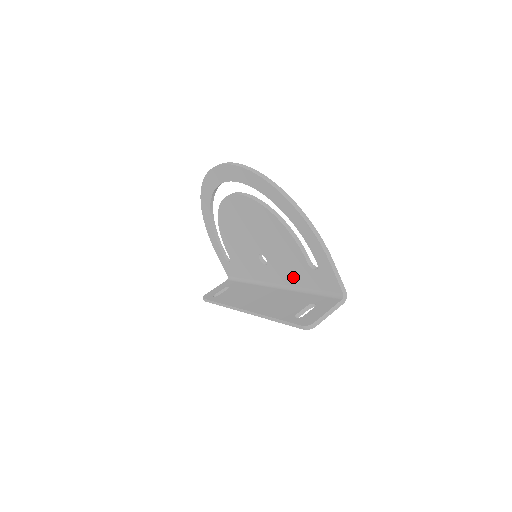
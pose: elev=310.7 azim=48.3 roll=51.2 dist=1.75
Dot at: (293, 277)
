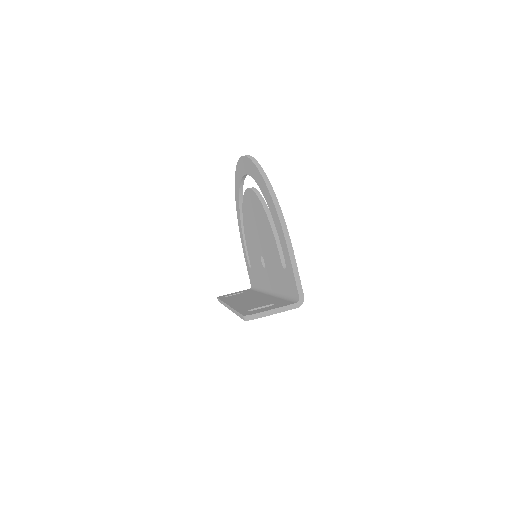
Dot at: (276, 280)
